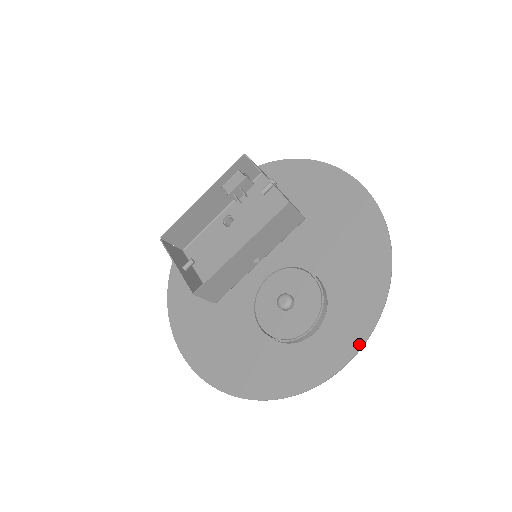
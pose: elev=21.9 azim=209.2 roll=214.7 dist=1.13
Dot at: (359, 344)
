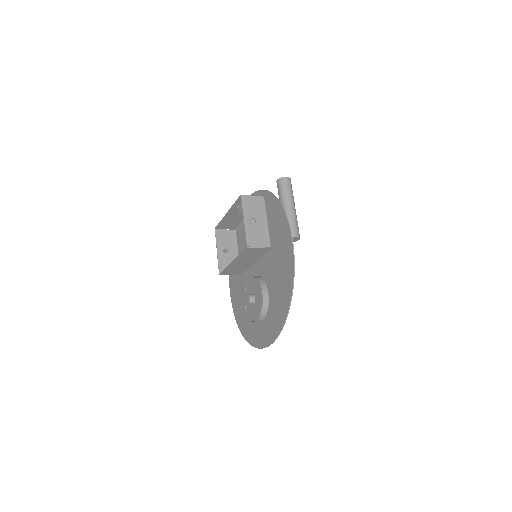
Dot at: (272, 340)
